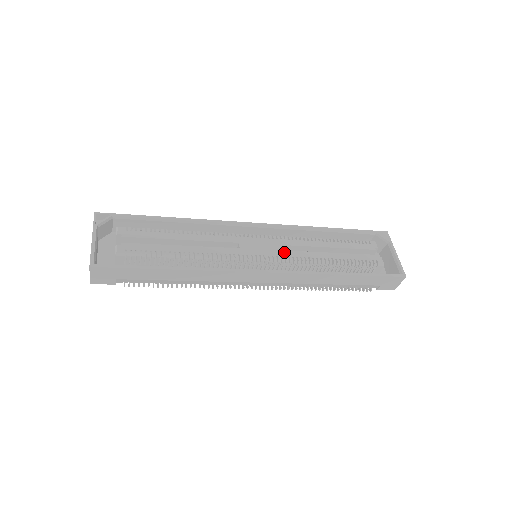
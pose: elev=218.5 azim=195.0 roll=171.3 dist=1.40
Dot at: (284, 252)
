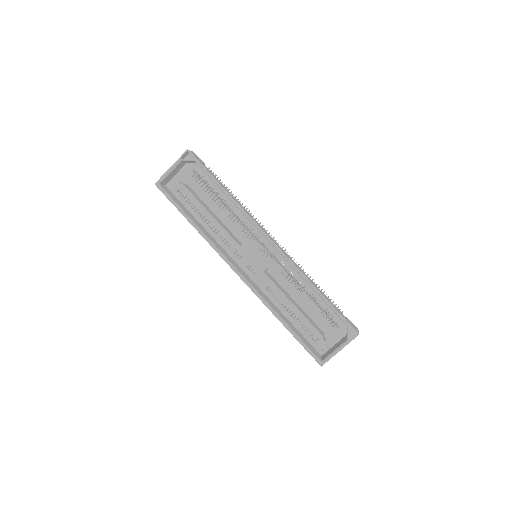
Dot at: (264, 274)
